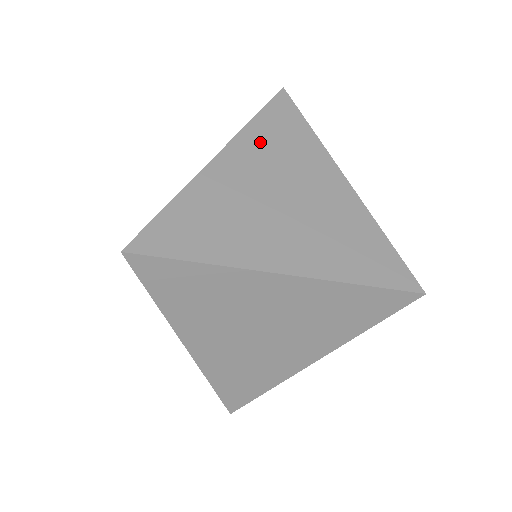
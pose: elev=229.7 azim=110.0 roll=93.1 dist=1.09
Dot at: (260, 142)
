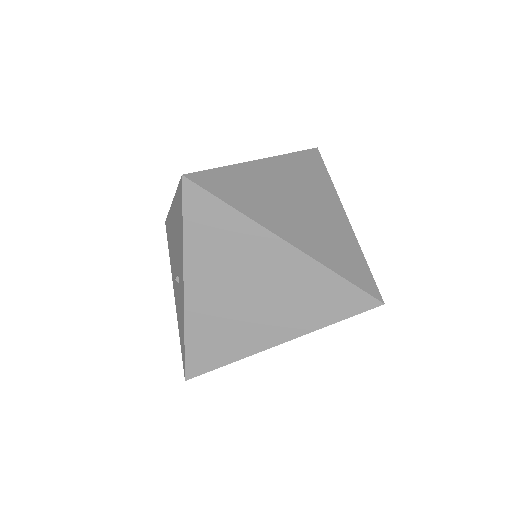
Dot at: (293, 167)
